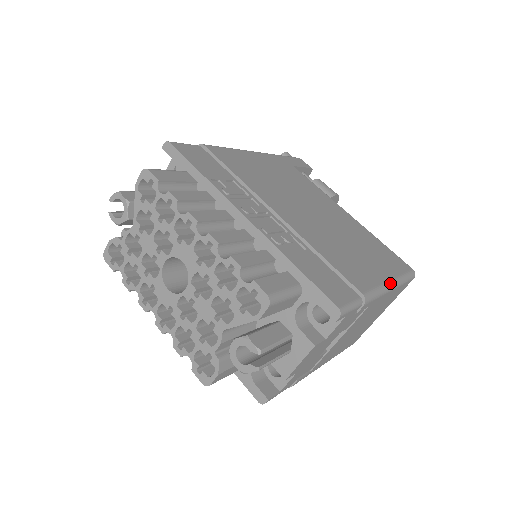
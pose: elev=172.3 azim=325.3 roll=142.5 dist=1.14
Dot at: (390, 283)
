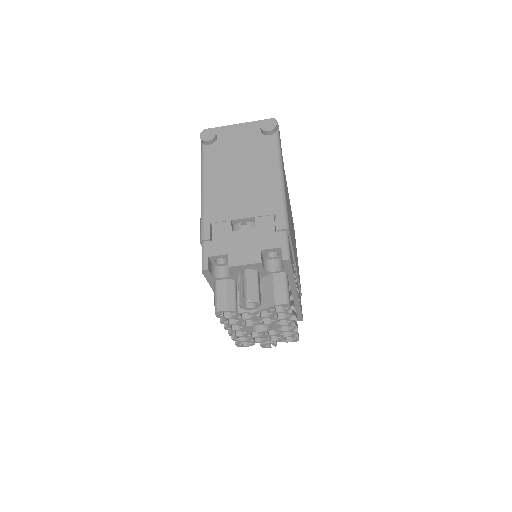
Dot at: occluded
